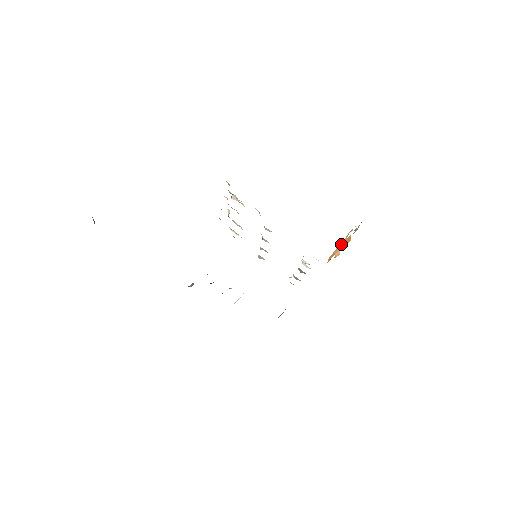
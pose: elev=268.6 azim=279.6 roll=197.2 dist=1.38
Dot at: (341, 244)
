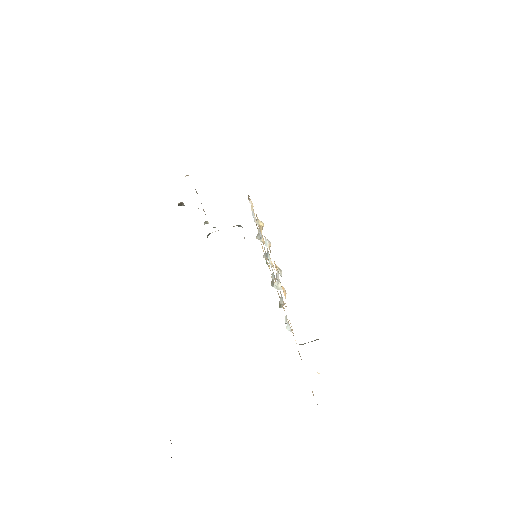
Dot at: occluded
